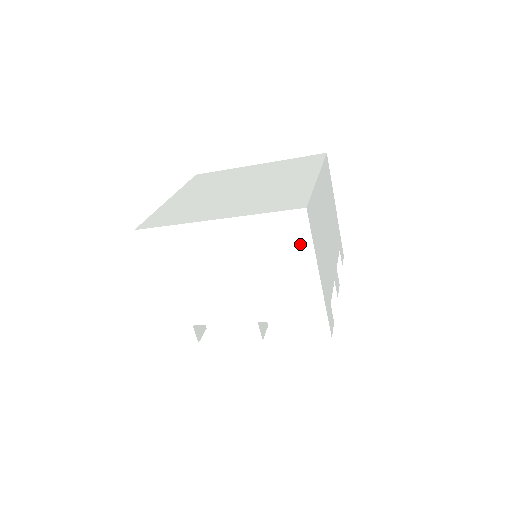
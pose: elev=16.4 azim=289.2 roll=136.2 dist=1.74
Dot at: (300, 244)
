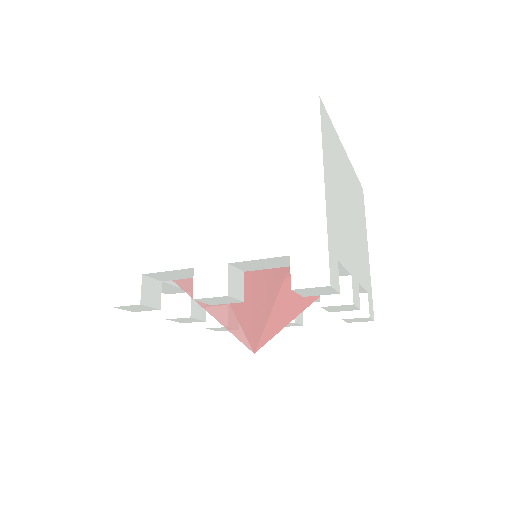
Dot at: (305, 141)
